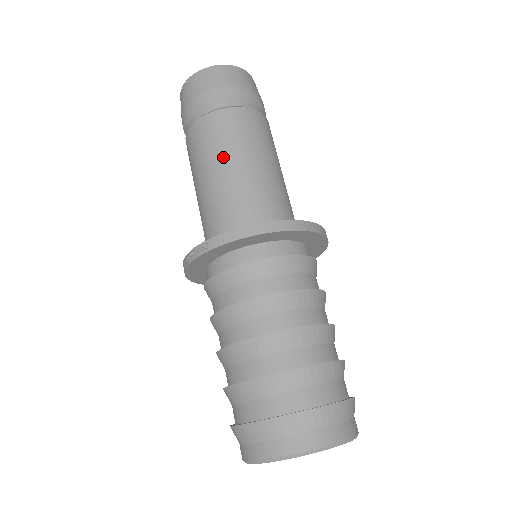
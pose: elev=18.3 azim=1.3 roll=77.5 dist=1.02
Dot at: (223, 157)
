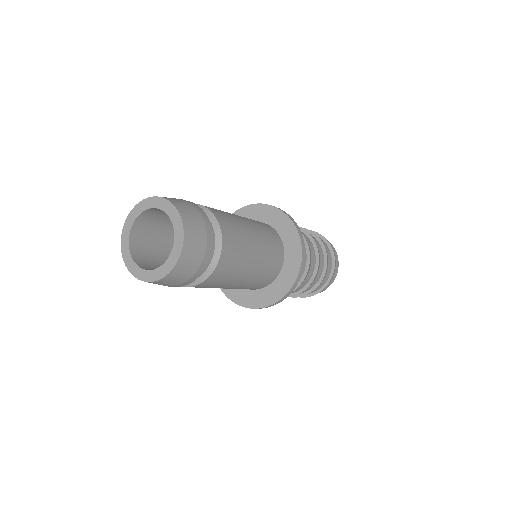
Dot at: (243, 271)
